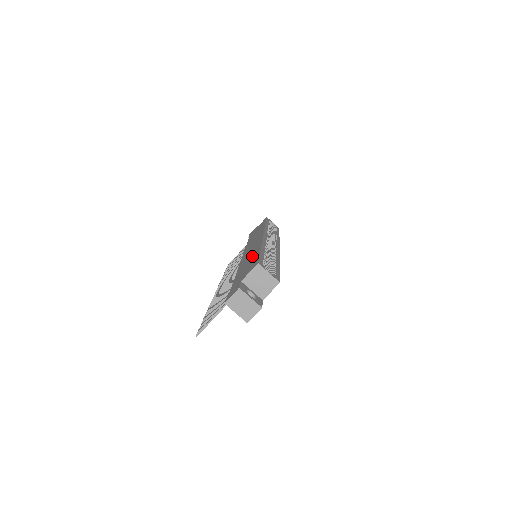
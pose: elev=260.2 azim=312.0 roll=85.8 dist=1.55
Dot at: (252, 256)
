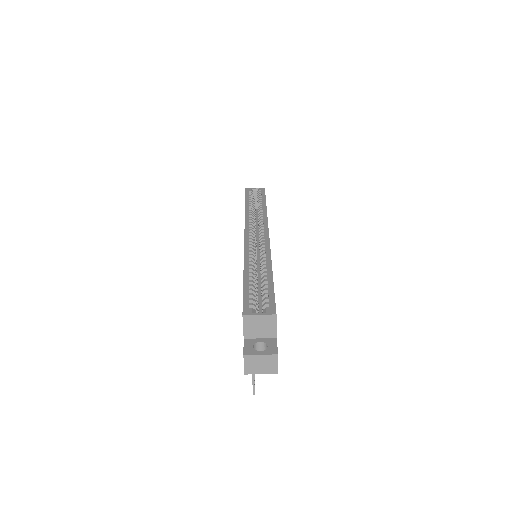
Dot at: occluded
